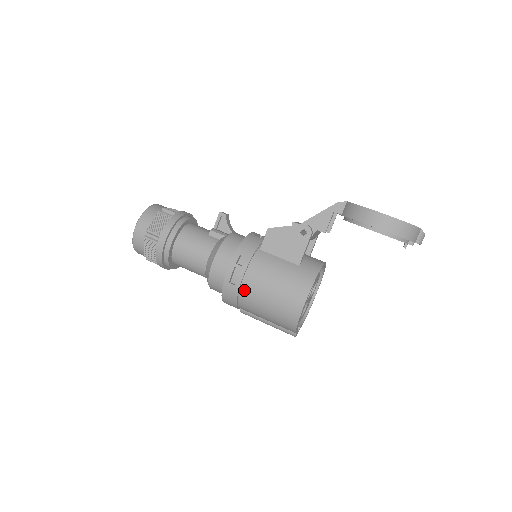
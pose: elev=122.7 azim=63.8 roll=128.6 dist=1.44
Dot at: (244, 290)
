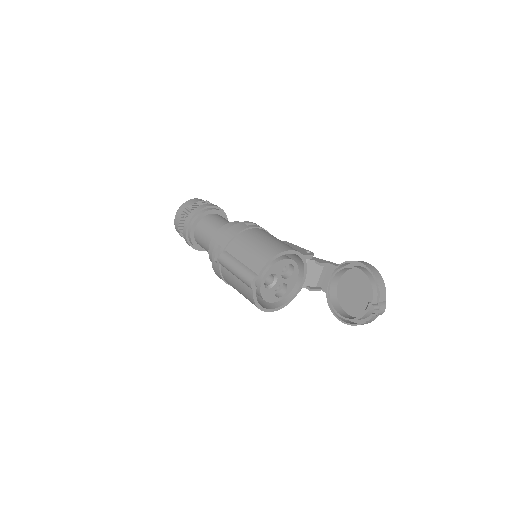
Dot at: (251, 230)
